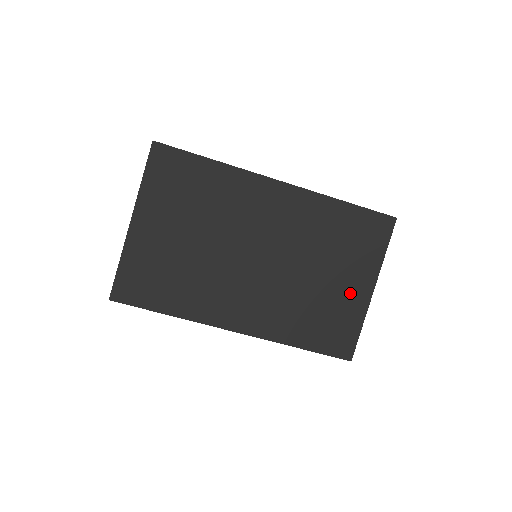
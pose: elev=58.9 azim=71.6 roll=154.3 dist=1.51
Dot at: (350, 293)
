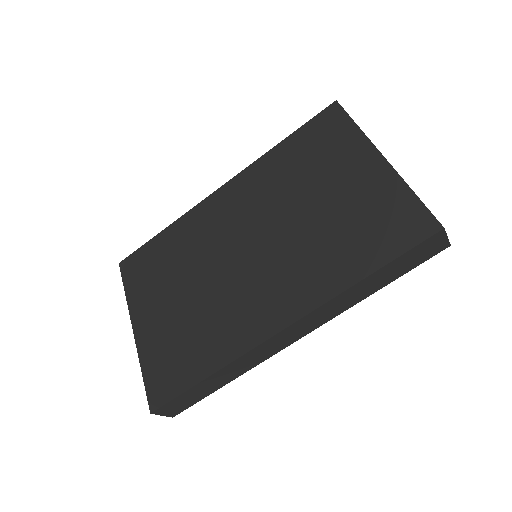
Dot at: (361, 182)
